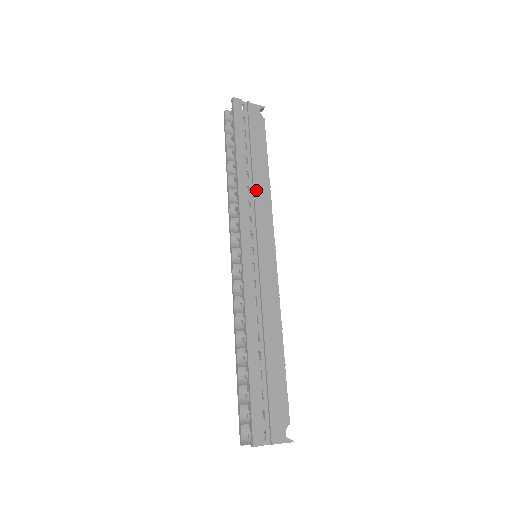
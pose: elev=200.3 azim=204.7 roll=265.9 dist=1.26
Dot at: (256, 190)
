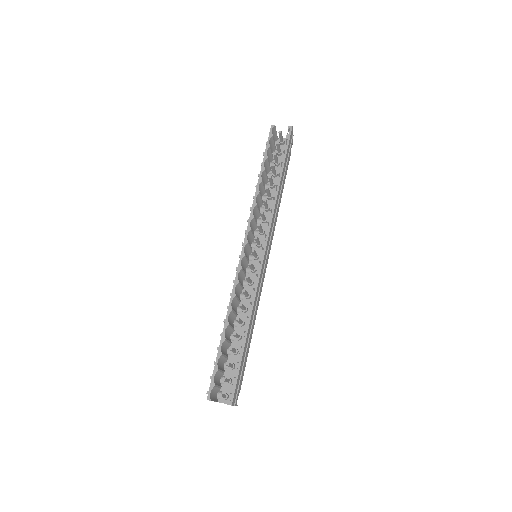
Dot at: (277, 207)
